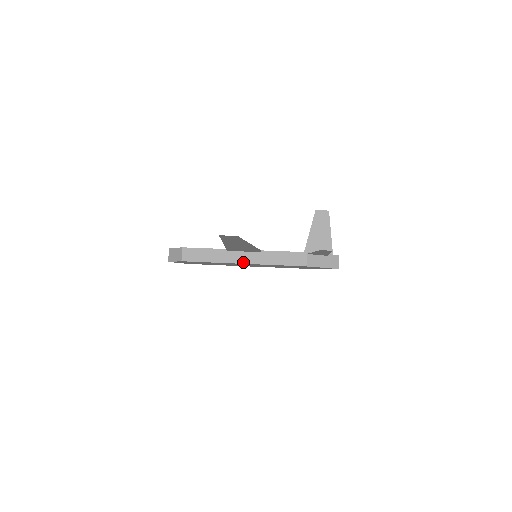
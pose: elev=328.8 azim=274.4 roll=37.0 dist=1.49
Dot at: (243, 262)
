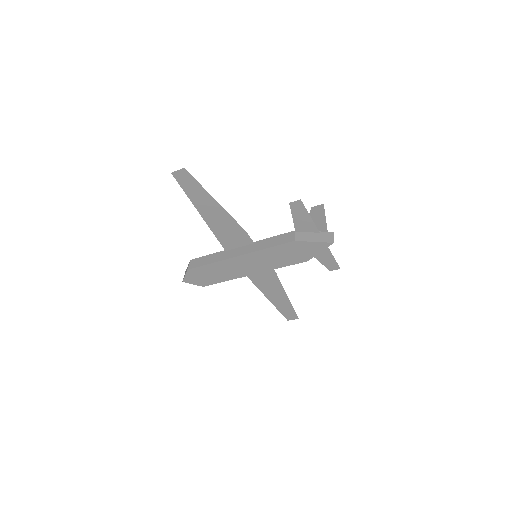
Dot at: (238, 255)
